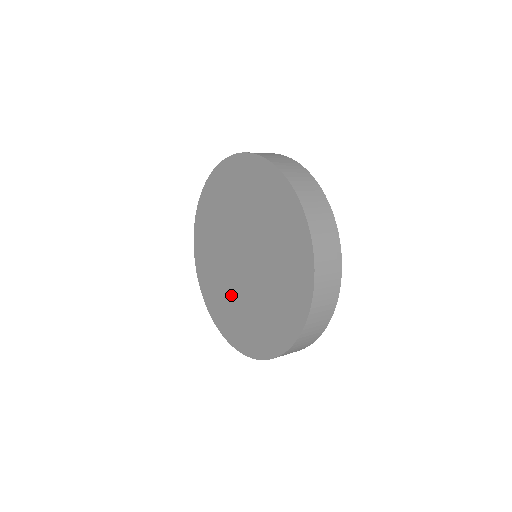
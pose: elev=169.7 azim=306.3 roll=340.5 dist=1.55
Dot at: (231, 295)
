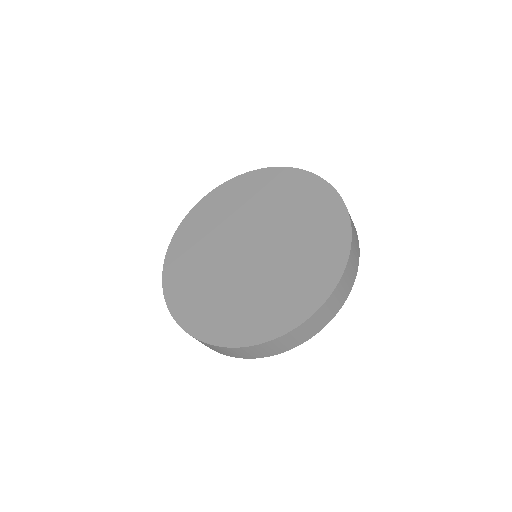
Dot at: (234, 292)
